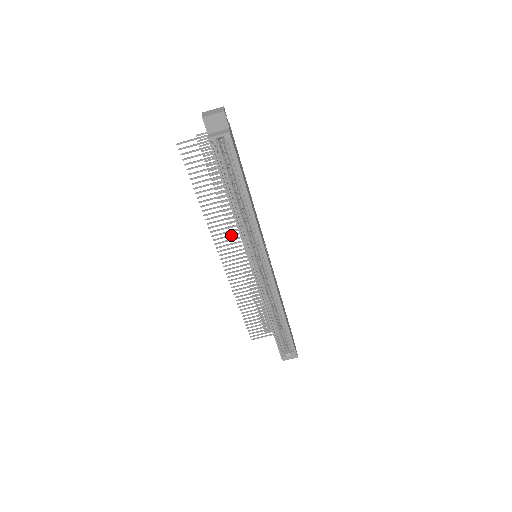
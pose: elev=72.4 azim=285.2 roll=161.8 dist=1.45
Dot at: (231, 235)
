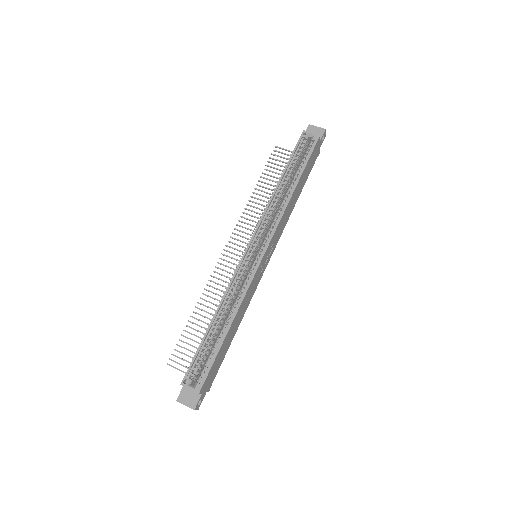
Dot at: (251, 234)
